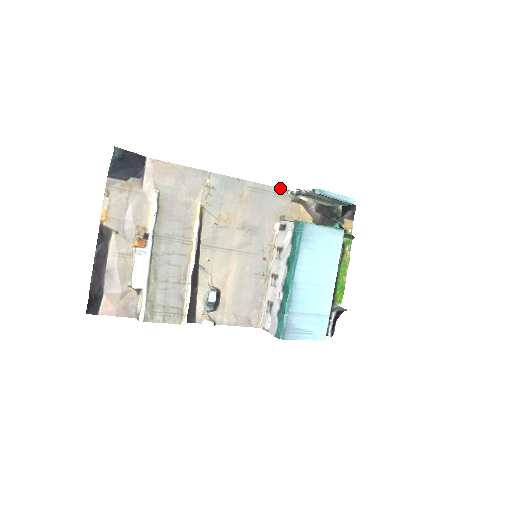
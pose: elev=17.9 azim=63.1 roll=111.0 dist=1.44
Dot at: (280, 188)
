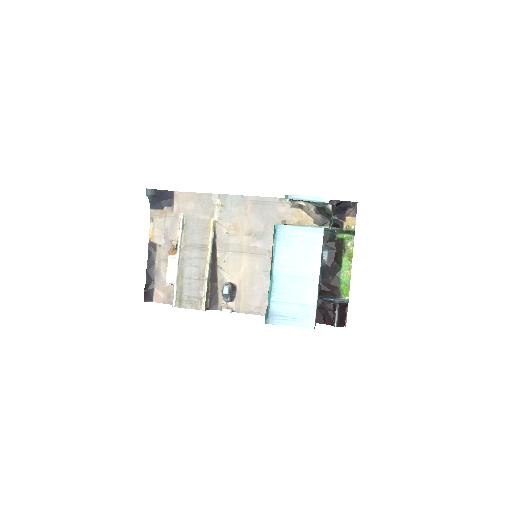
Dot at: (278, 198)
